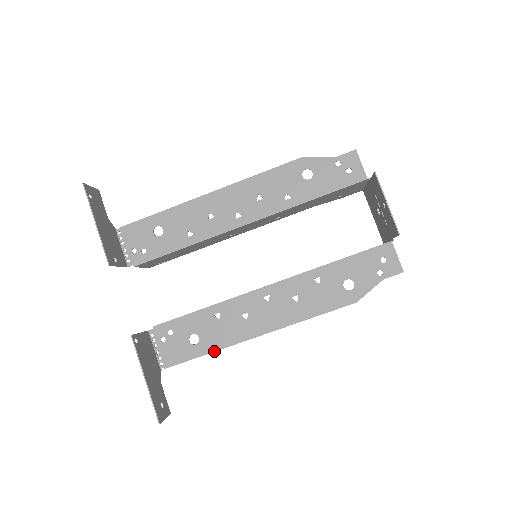
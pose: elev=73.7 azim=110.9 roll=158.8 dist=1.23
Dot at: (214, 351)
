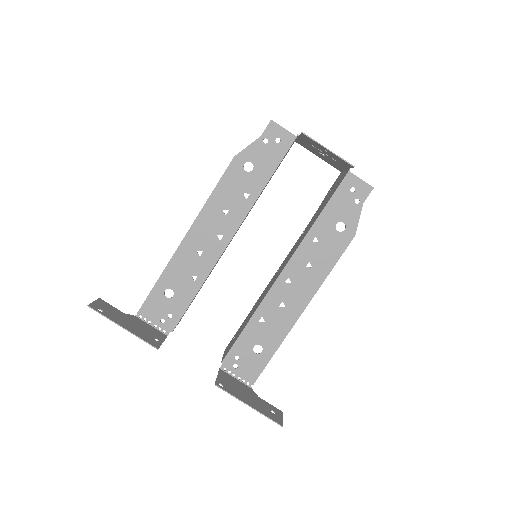
Dot at: (279, 346)
